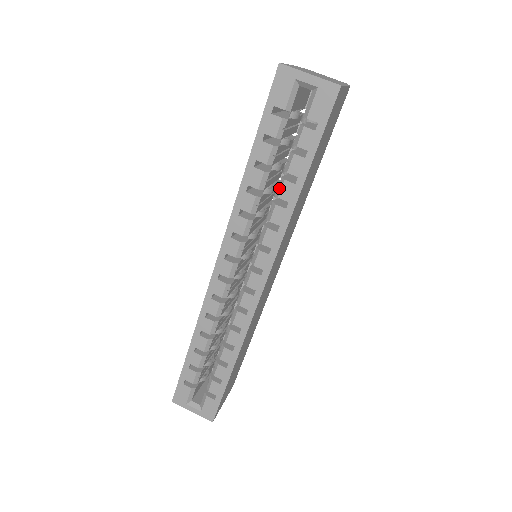
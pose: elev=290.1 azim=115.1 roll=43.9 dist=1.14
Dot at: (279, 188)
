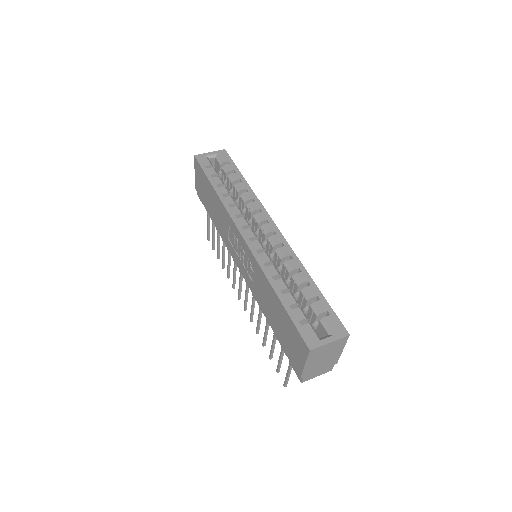
Dot at: (237, 188)
